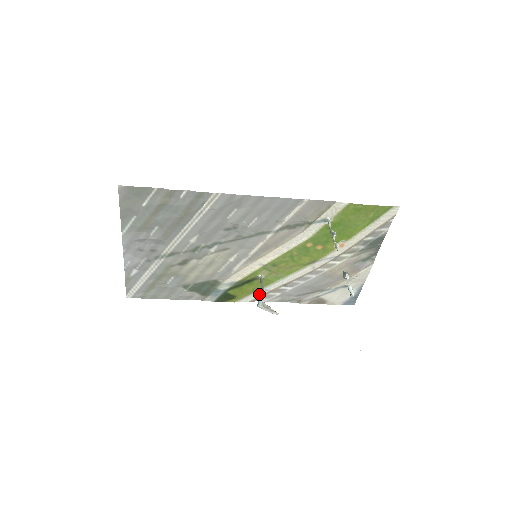
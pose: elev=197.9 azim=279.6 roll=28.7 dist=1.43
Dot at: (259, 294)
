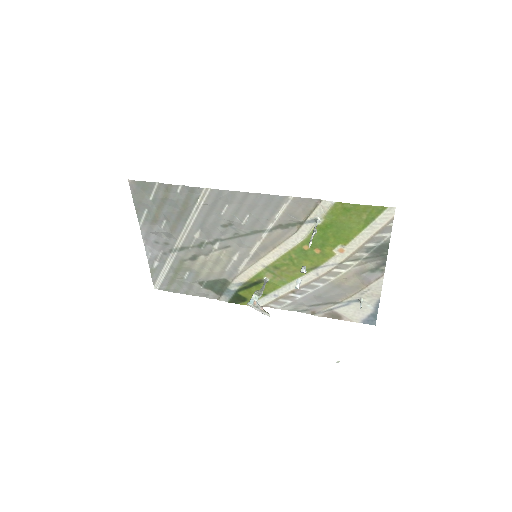
Dot at: (254, 294)
